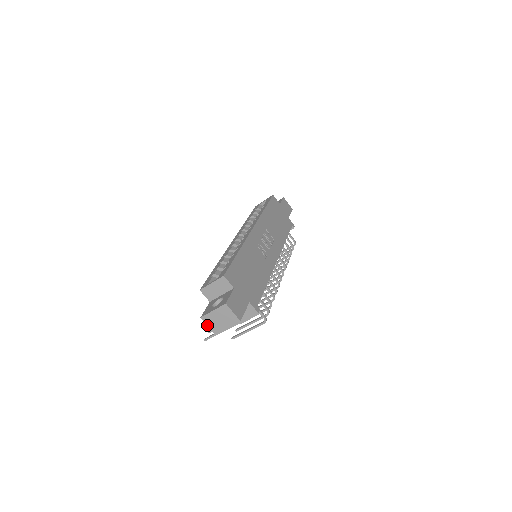
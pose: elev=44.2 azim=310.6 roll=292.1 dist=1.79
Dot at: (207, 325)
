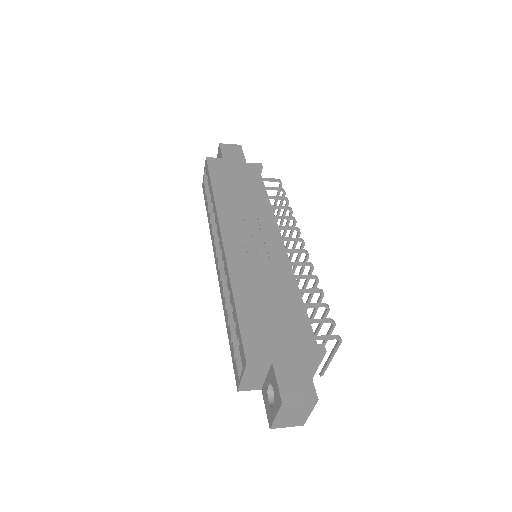
Dot at: (285, 427)
